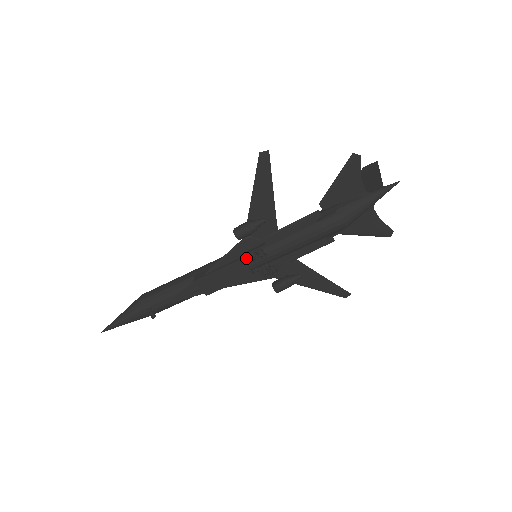
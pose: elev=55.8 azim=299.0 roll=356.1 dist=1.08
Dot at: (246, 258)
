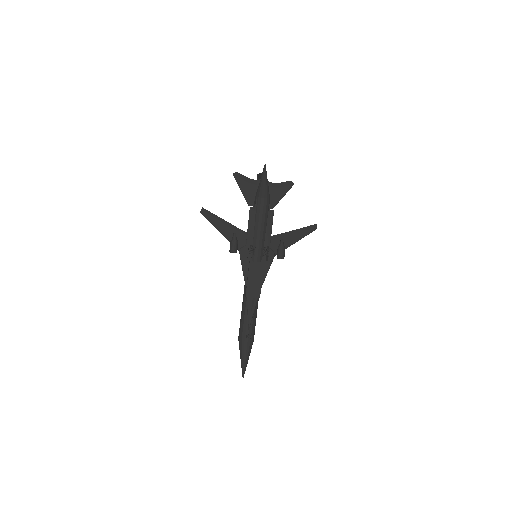
Dot at: (252, 260)
